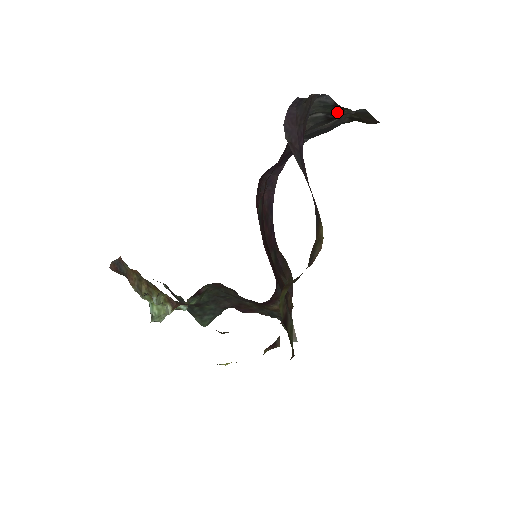
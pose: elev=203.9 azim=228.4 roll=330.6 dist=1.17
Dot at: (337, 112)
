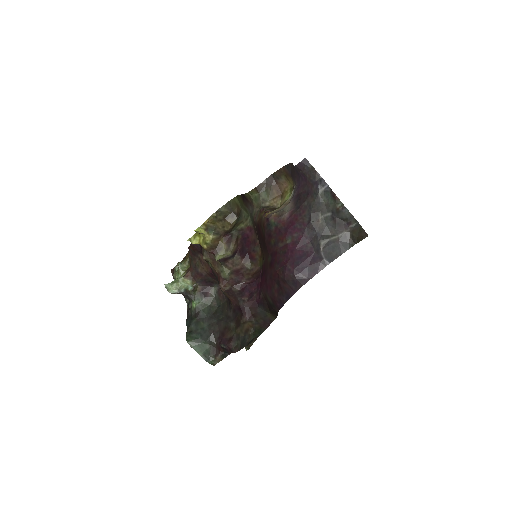
Dot at: (336, 207)
